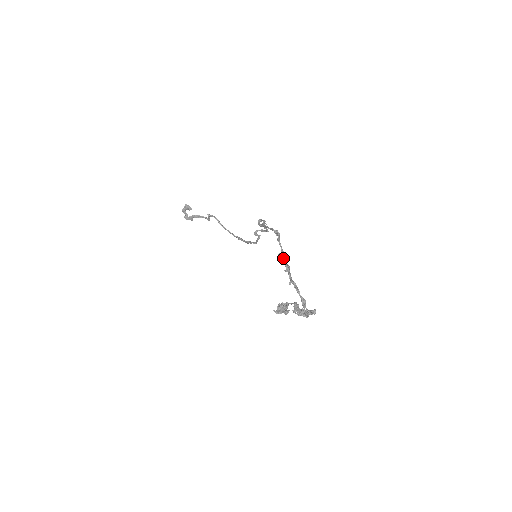
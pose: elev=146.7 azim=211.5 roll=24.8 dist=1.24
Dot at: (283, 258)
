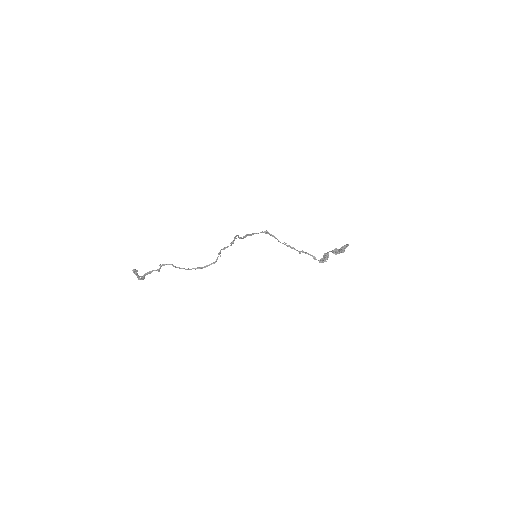
Dot at: (283, 243)
